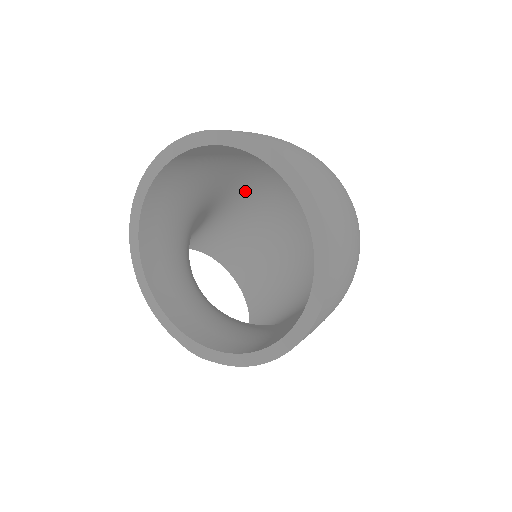
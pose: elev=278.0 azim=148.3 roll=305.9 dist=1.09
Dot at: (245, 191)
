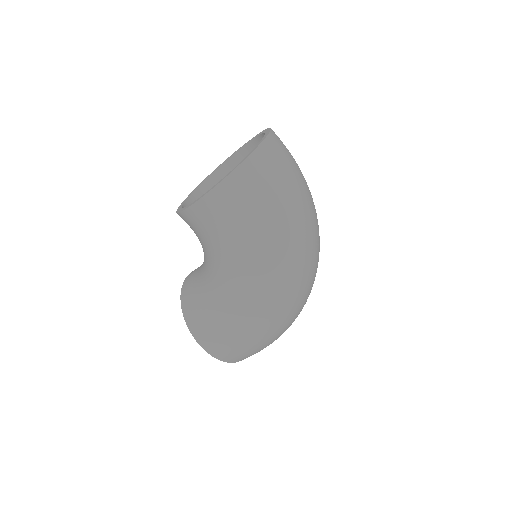
Dot at: occluded
